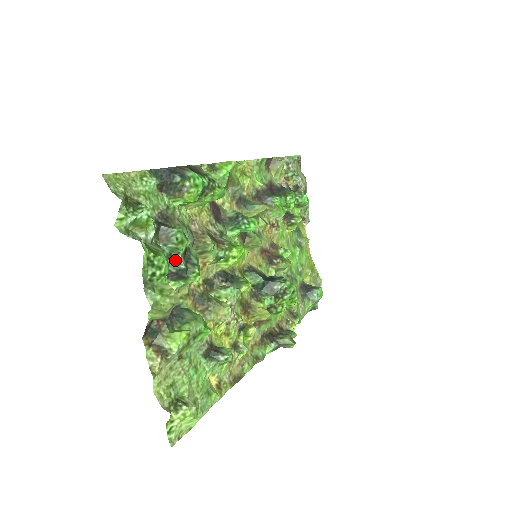
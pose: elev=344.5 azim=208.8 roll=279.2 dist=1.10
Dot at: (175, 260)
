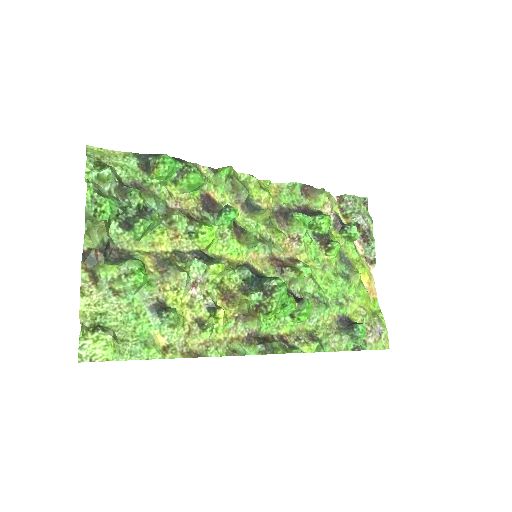
Dot at: (126, 211)
